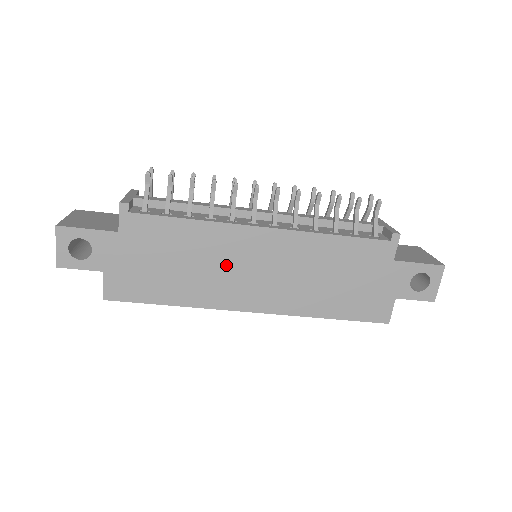
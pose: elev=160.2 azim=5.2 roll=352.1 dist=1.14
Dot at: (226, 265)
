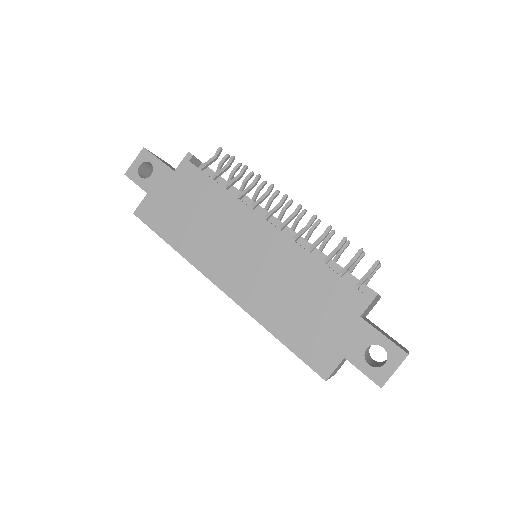
Dot at: (225, 236)
